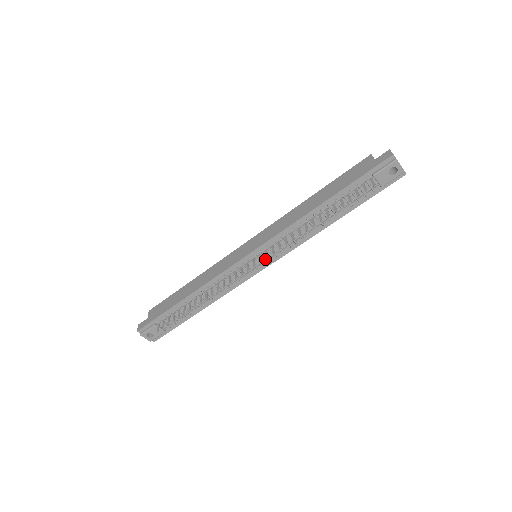
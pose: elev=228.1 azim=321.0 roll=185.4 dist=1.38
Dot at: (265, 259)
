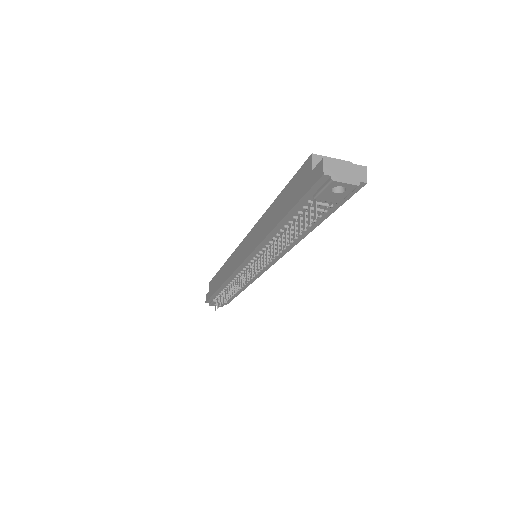
Dot at: (262, 263)
